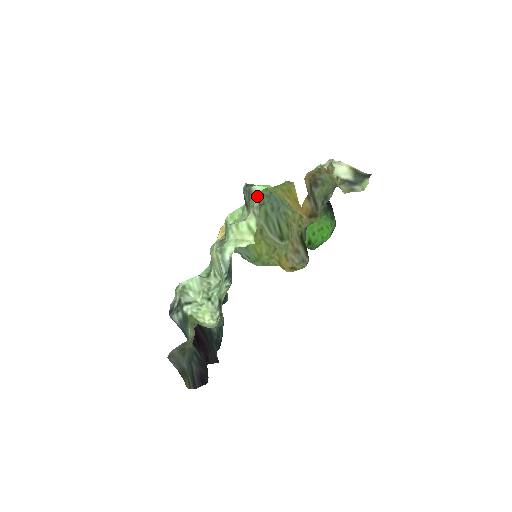
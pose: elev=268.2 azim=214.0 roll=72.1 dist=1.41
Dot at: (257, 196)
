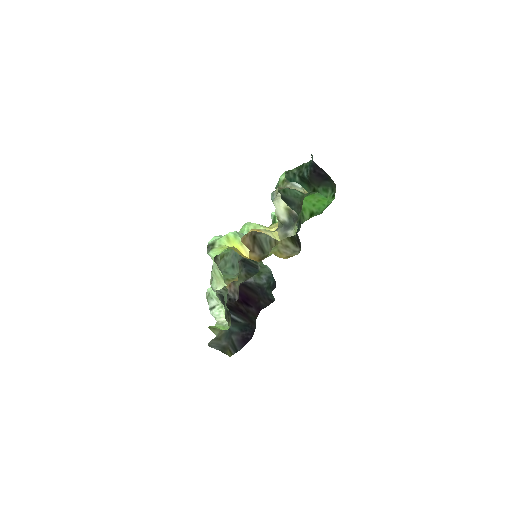
Dot at: occluded
